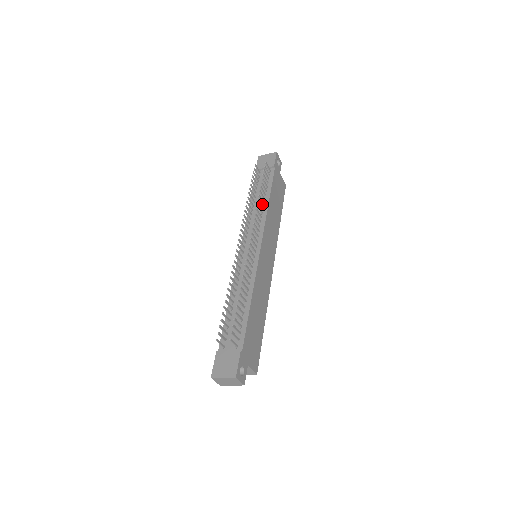
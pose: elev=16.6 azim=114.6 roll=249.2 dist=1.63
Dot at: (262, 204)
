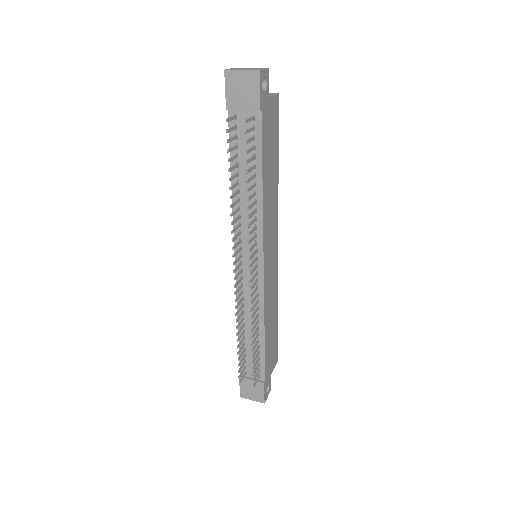
Dot at: (252, 193)
